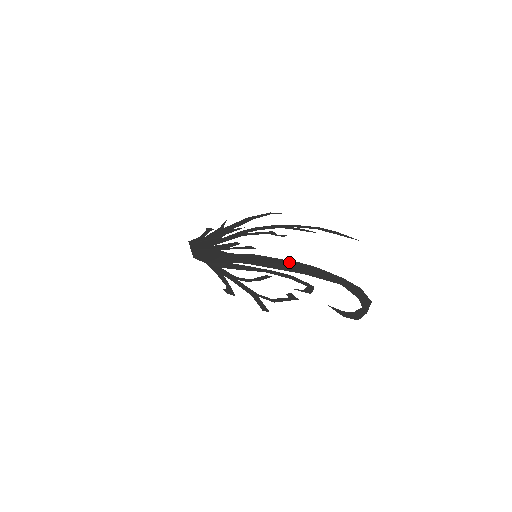
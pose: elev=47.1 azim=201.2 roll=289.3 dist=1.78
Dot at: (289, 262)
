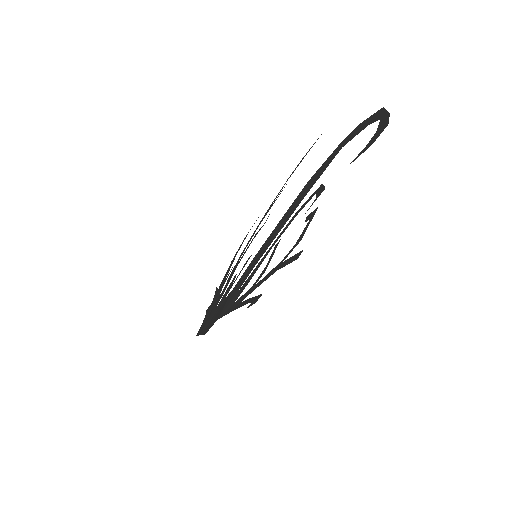
Dot at: (285, 215)
